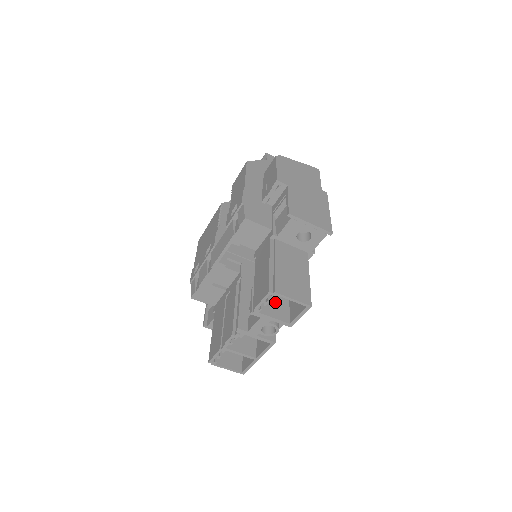
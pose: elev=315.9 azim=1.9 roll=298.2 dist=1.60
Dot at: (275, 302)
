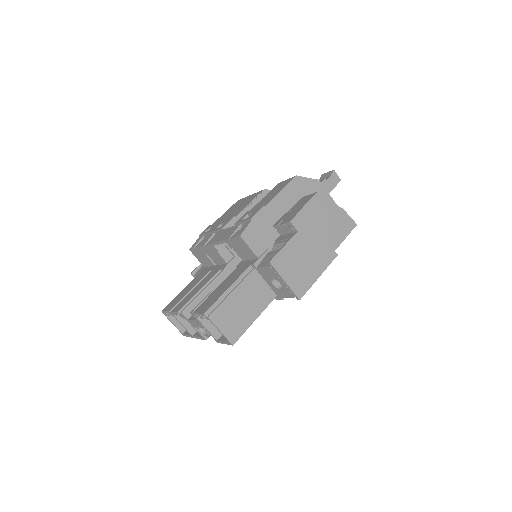
Dot at: occluded
